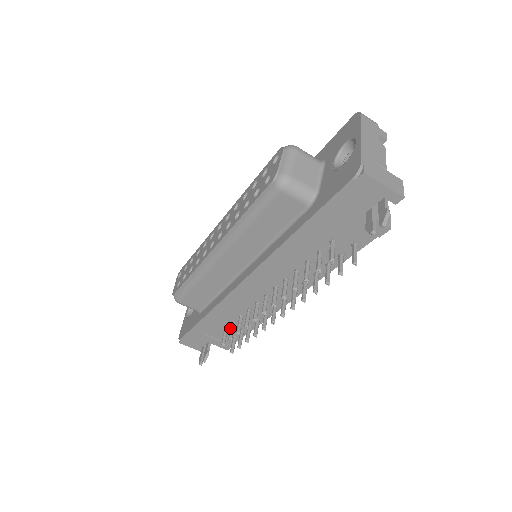
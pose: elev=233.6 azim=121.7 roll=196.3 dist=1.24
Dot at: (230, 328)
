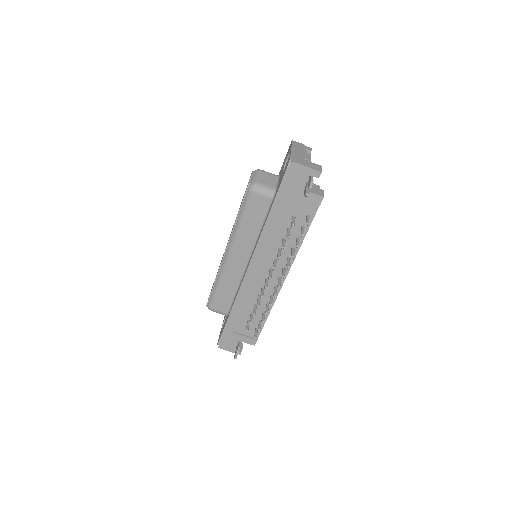
Dot at: (250, 317)
